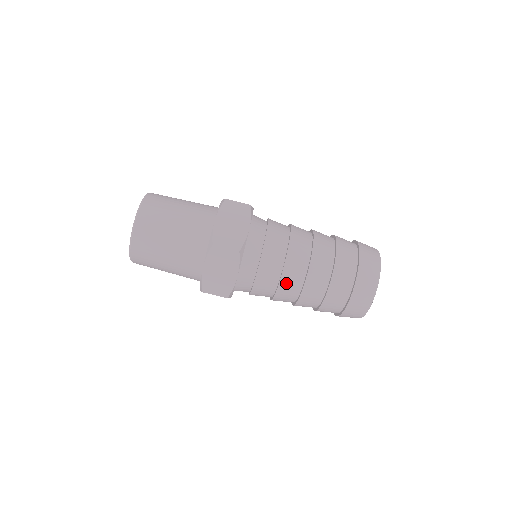
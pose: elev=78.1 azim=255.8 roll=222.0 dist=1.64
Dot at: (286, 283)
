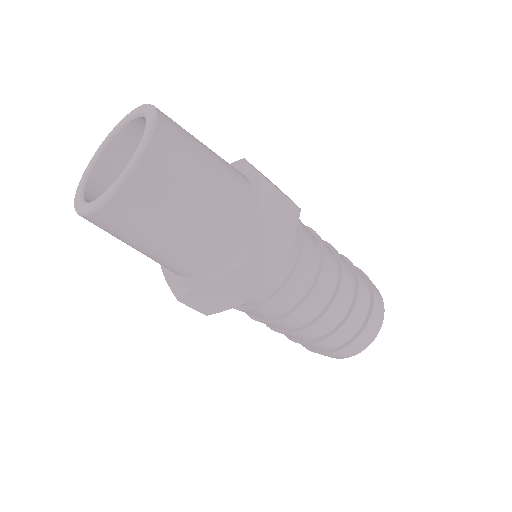
Dot at: occluded
